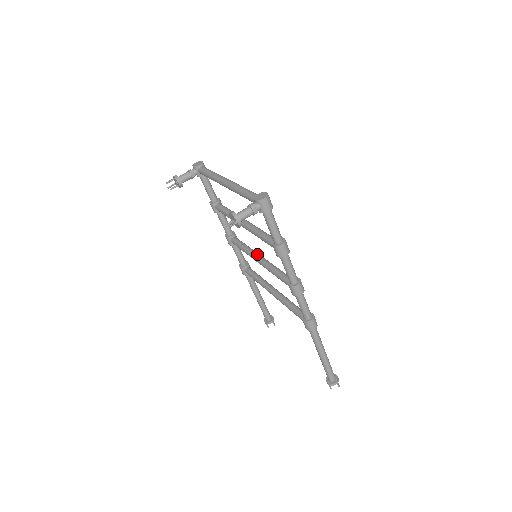
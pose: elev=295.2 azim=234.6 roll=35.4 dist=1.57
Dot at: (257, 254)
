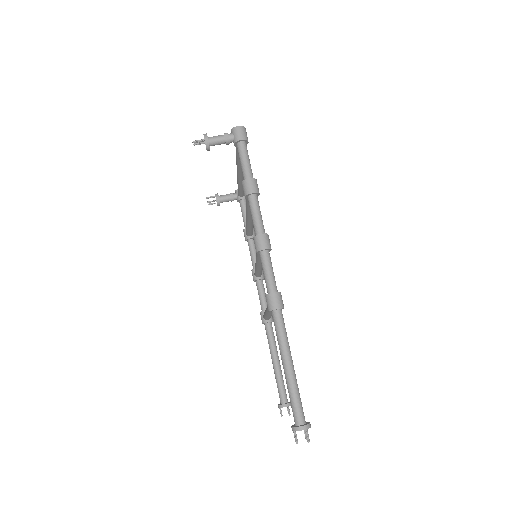
Dot at: occluded
